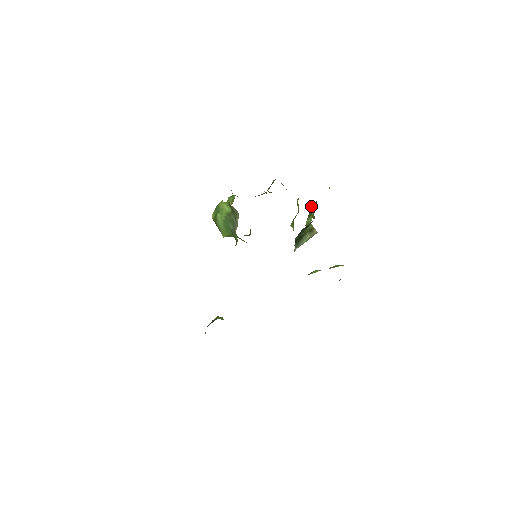
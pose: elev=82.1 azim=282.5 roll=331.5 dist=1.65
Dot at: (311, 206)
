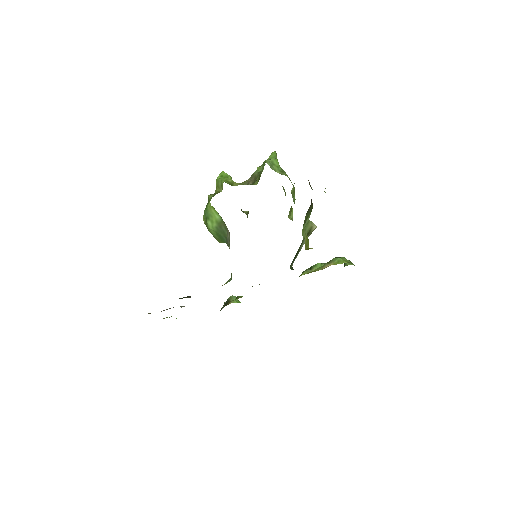
Dot at: (306, 213)
